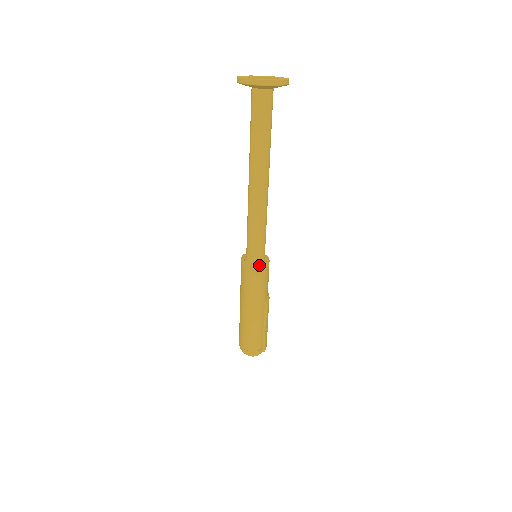
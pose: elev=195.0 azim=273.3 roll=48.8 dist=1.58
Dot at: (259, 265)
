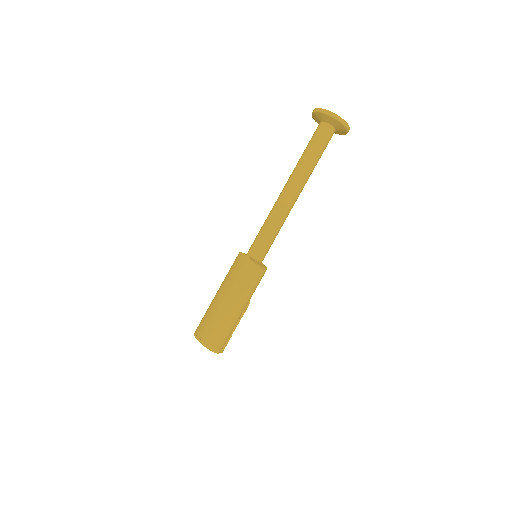
Dot at: (261, 263)
